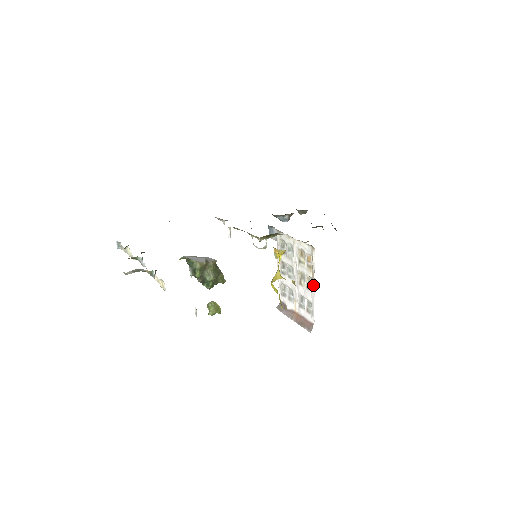
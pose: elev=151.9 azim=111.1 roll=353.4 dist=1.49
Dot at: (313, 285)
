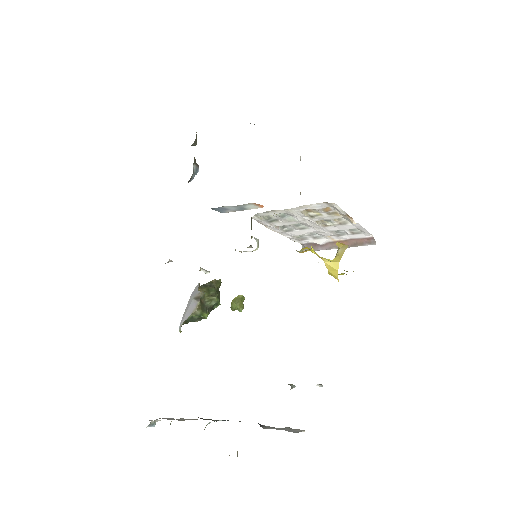
Dot at: (353, 222)
